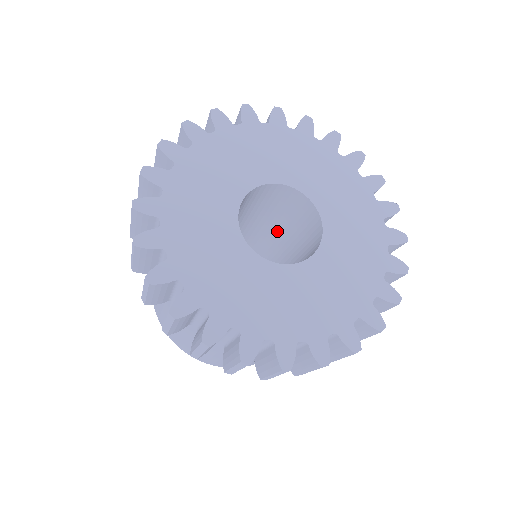
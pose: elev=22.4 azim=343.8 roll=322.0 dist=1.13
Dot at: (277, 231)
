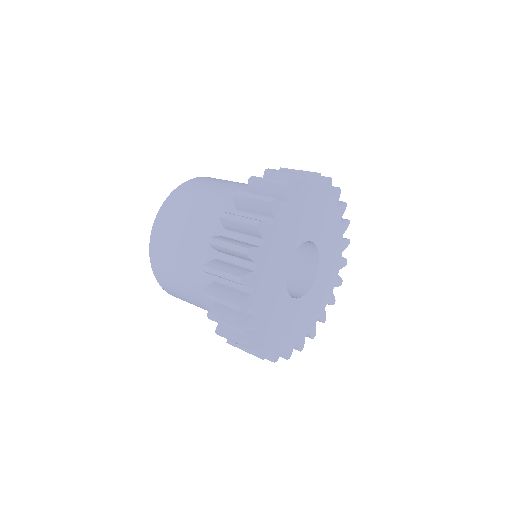
Dot at: occluded
